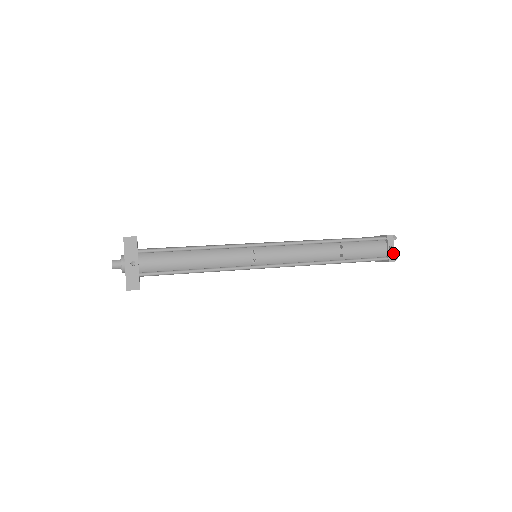
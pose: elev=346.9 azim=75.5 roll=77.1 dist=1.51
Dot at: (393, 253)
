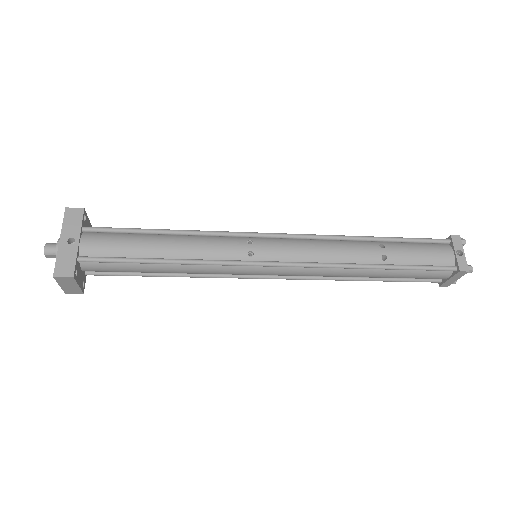
Dot at: (464, 260)
